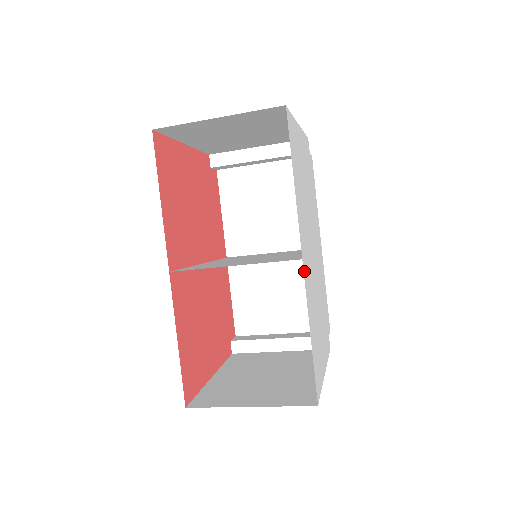
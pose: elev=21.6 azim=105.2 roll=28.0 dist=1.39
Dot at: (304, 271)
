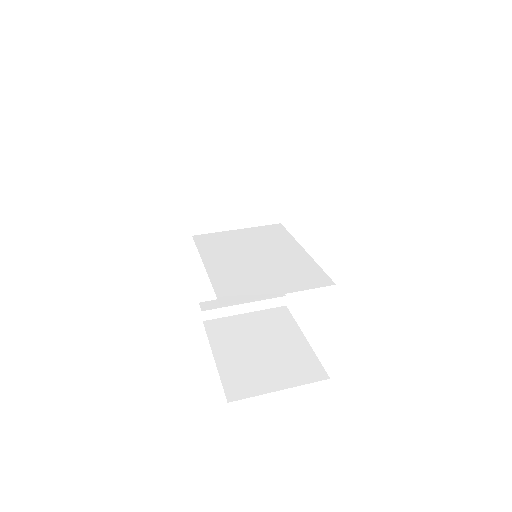
Dot at: occluded
